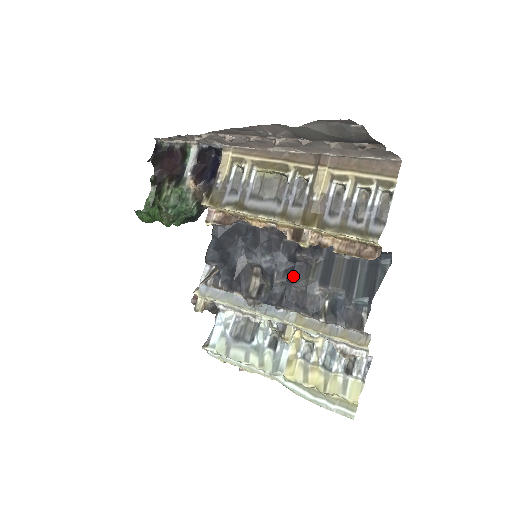
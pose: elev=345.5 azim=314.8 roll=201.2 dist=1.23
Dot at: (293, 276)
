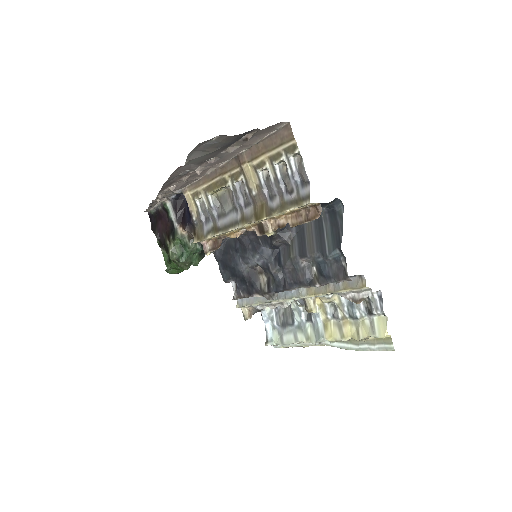
Dot at: (281, 260)
